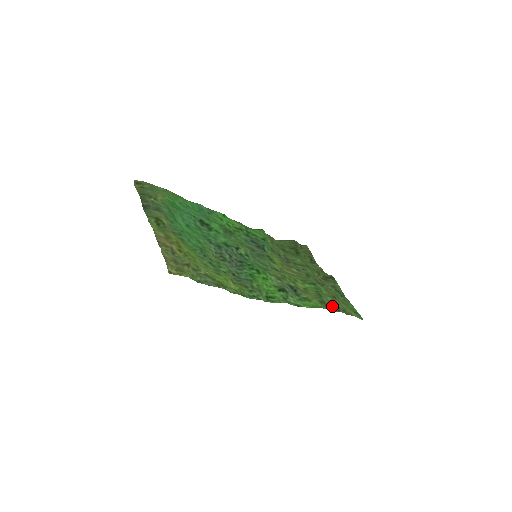
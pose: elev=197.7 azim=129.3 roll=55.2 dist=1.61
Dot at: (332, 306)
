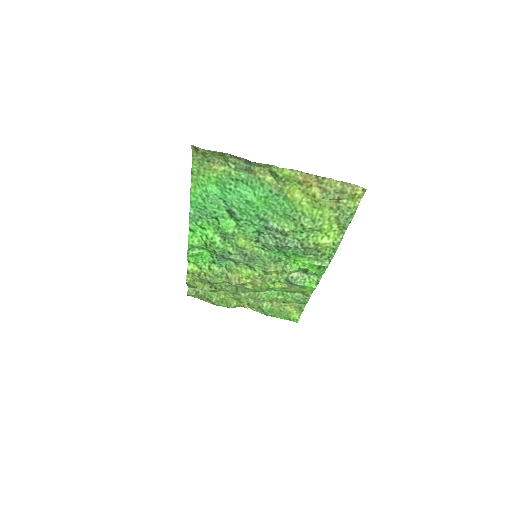
Dot at: (300, 300)
